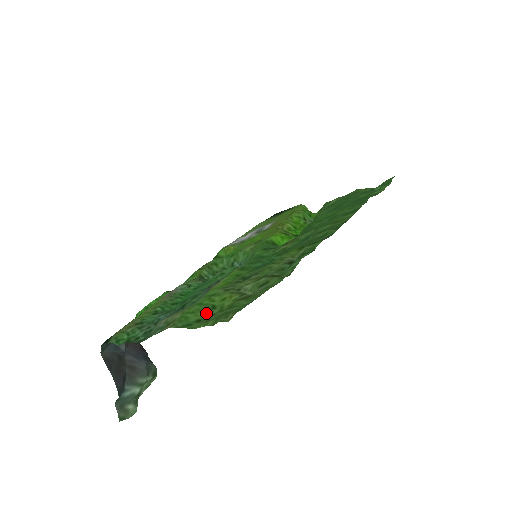
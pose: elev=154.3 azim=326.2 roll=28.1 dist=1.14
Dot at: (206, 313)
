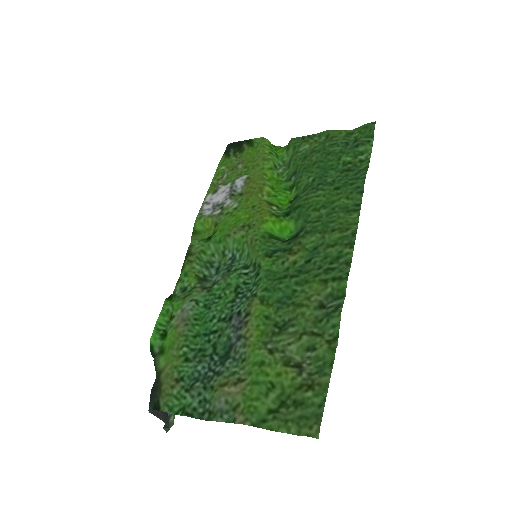
Dot at: (270, 397)
